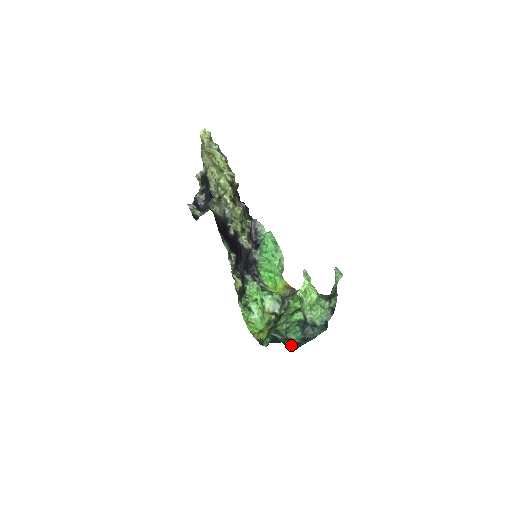
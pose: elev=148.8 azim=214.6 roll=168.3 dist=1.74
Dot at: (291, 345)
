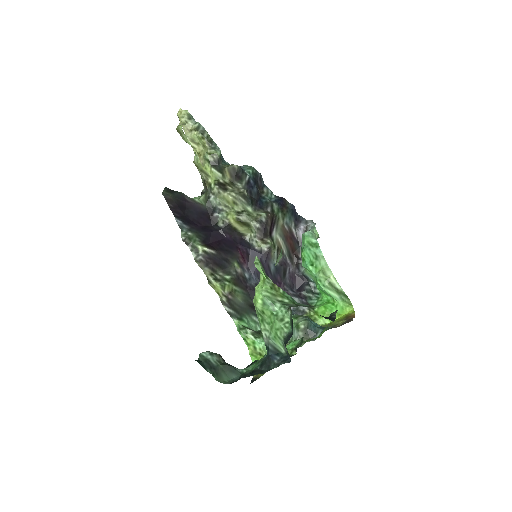
Dot at: (232, 376)
